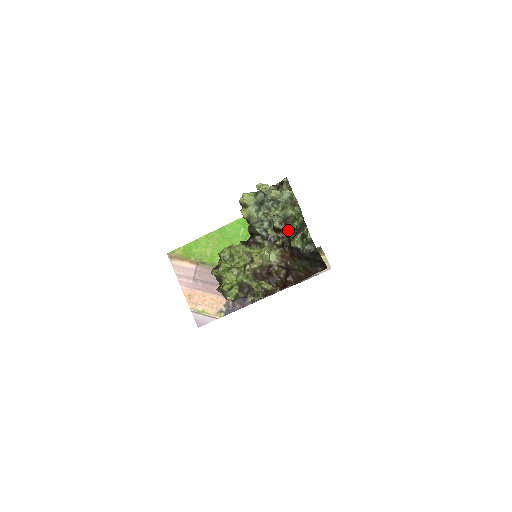
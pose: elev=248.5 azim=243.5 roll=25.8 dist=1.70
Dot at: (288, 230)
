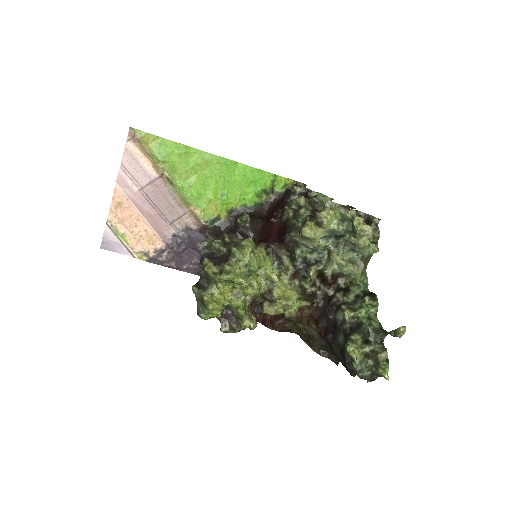
Dot at: (348, 311)
